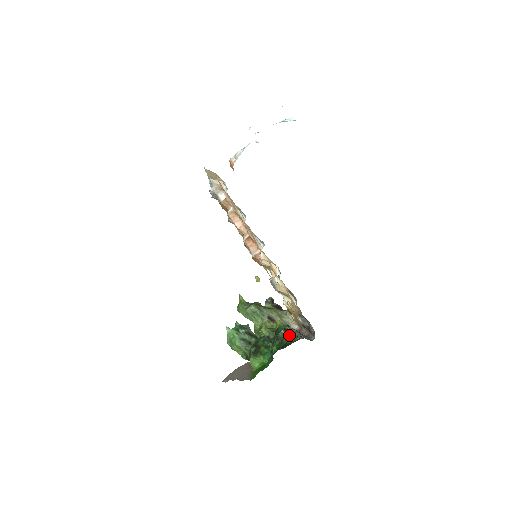
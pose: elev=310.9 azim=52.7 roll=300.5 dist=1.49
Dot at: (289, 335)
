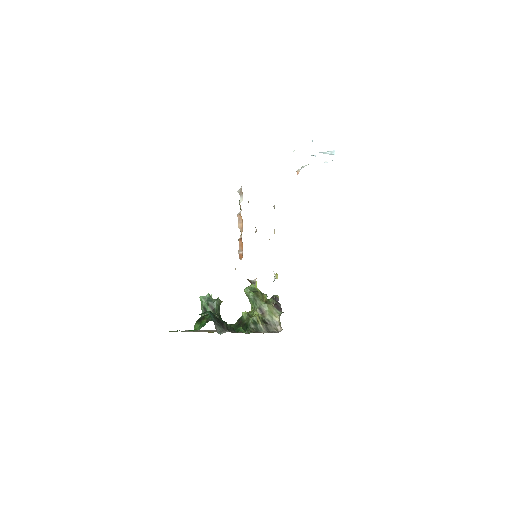
Dot at: (254, 328)
